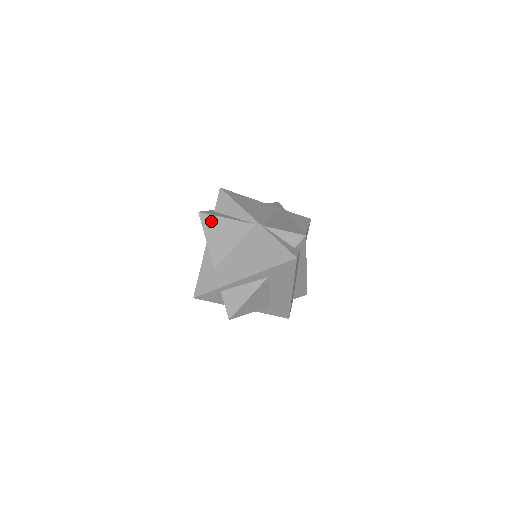
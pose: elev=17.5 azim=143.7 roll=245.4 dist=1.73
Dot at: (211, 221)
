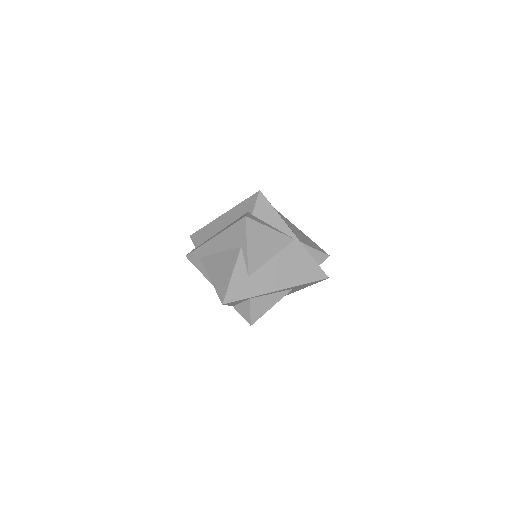
Dot at: (256, 228)
